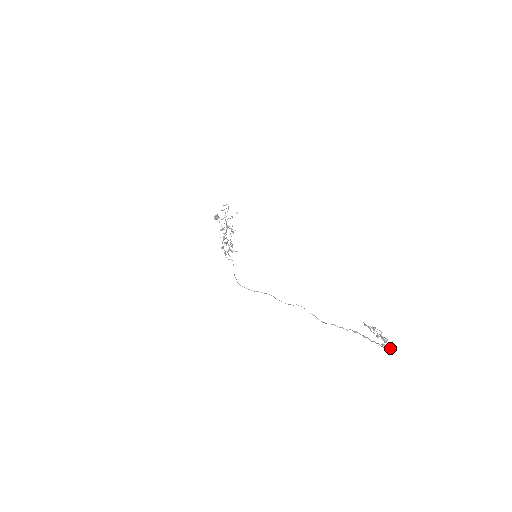
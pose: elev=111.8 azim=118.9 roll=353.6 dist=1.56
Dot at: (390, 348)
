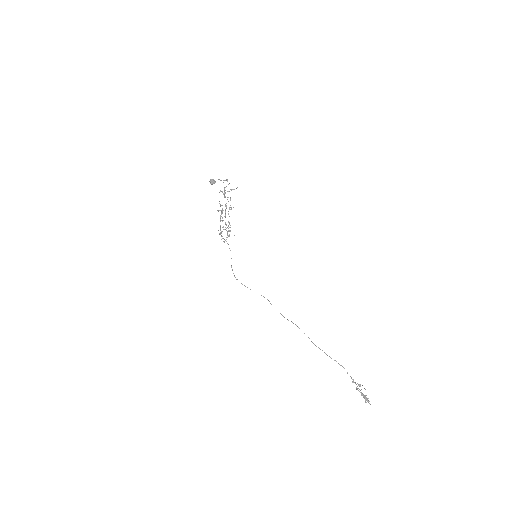
Dot at: (369, 401)
